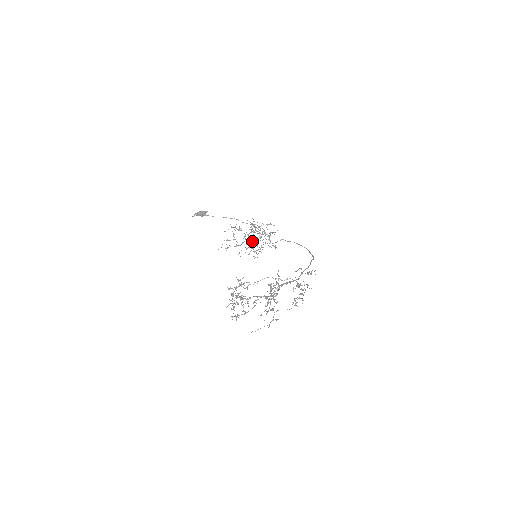
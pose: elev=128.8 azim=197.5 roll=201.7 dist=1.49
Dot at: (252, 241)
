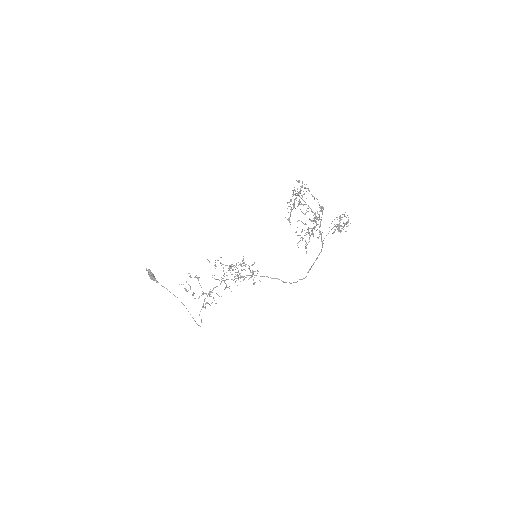
Dot at: occluded
